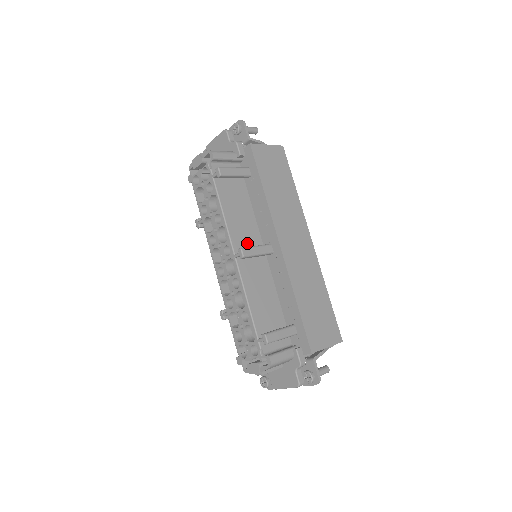
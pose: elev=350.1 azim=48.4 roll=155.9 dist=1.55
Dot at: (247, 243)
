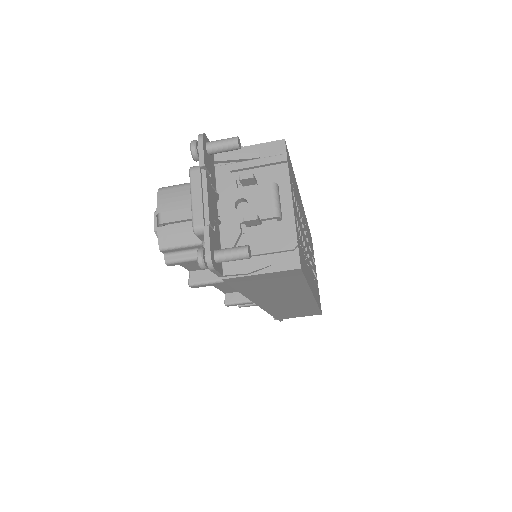
Dot at: occluded
